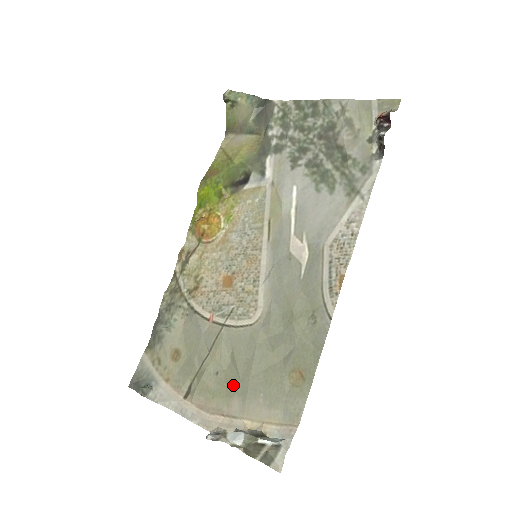
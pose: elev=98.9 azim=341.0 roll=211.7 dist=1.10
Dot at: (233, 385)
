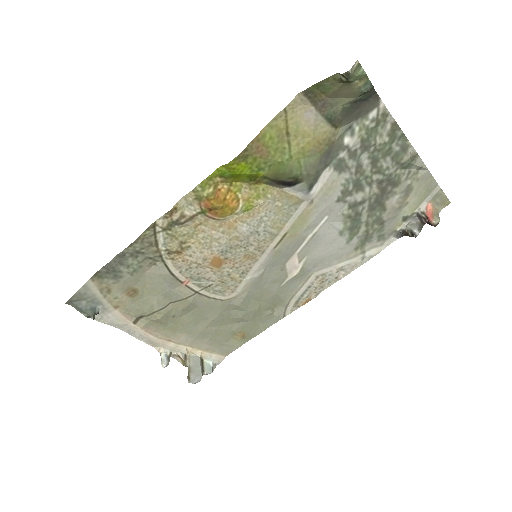
Dot at: (186, 327)
